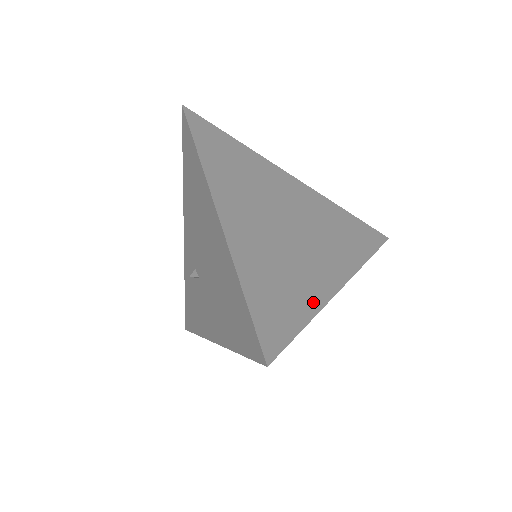
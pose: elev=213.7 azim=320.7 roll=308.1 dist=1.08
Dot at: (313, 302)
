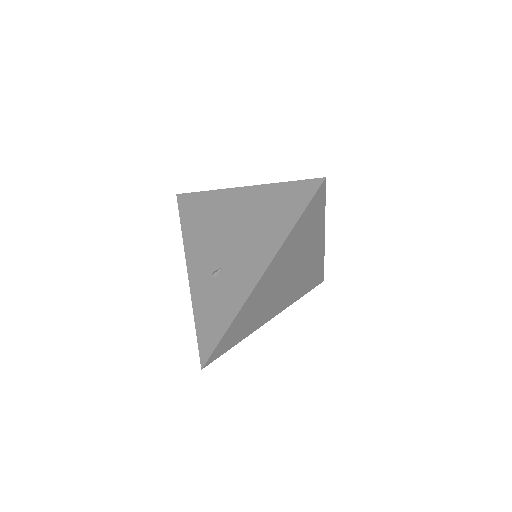
Dot at: occluded
